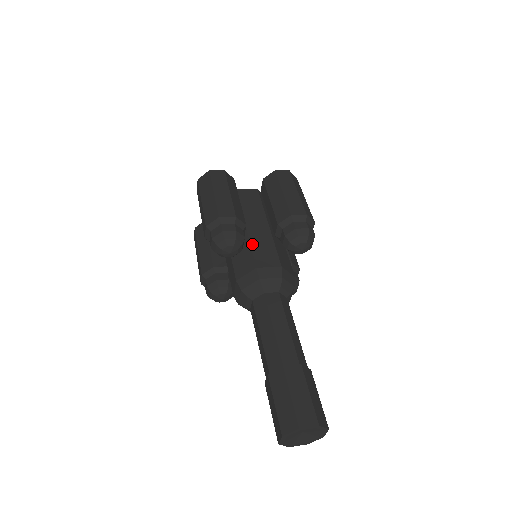
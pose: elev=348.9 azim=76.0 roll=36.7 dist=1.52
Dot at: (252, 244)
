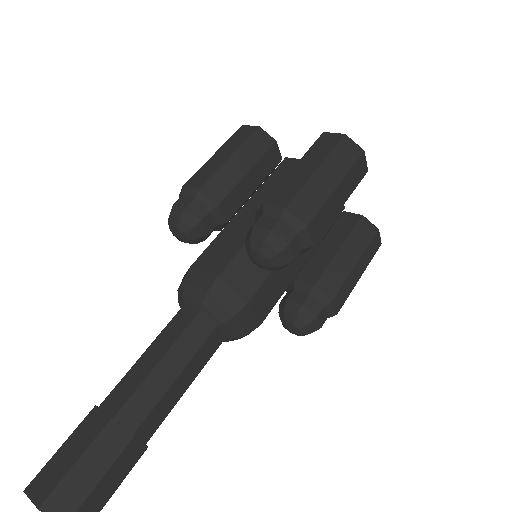
Dot at: (221, 234)
